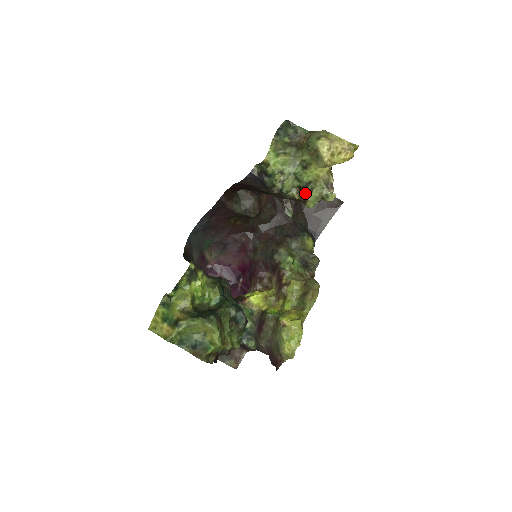
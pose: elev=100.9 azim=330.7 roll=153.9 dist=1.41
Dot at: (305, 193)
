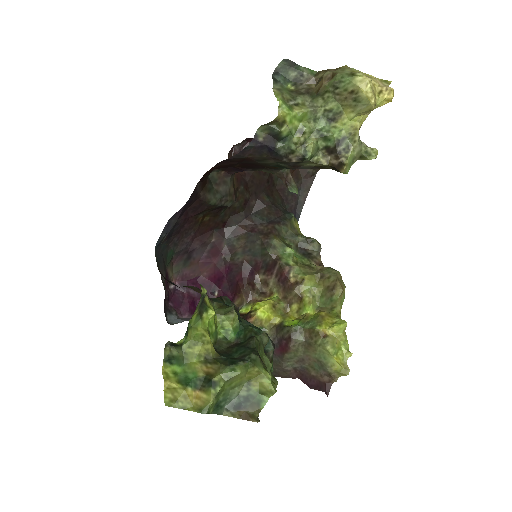
Dot at: (339, 154)
